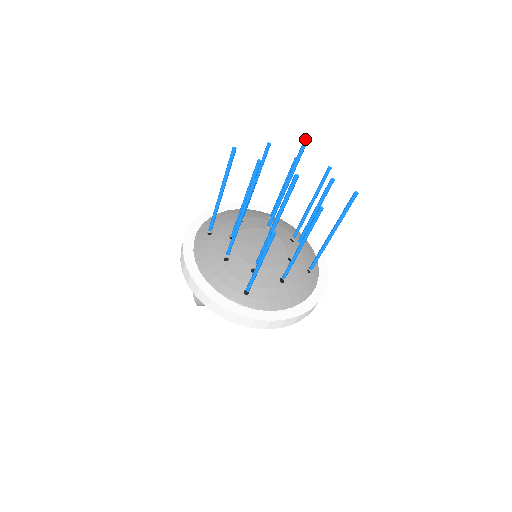
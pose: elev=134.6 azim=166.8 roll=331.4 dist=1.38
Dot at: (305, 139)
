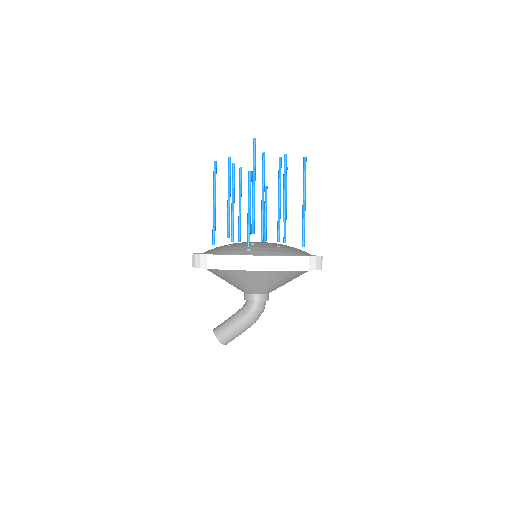
Dot at: (262, 154)
